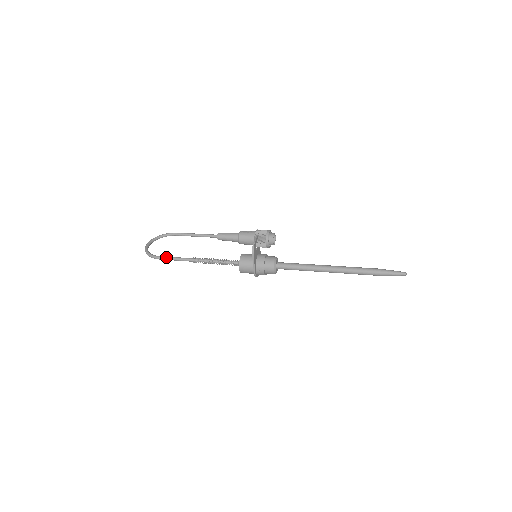
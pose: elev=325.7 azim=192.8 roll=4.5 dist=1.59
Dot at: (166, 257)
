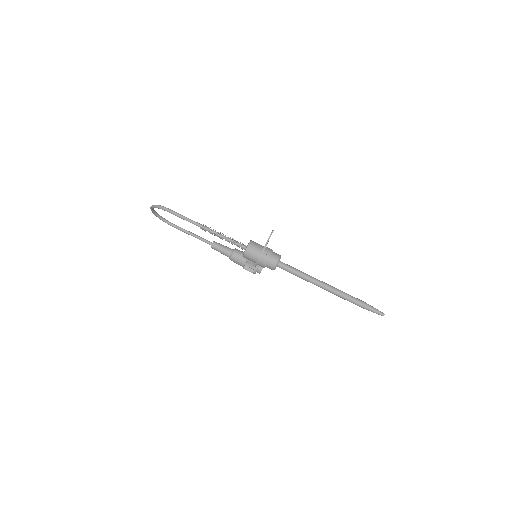
Dot at: occluded
